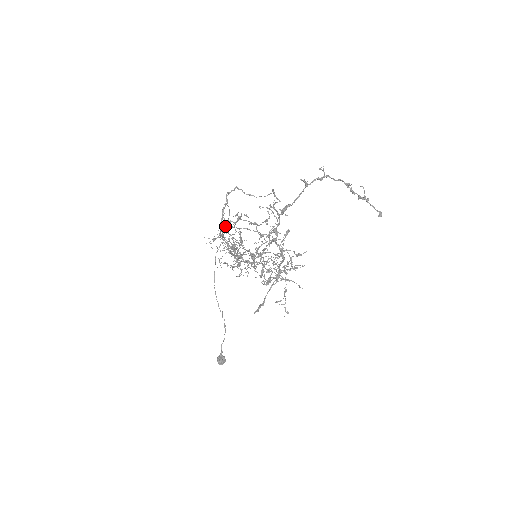
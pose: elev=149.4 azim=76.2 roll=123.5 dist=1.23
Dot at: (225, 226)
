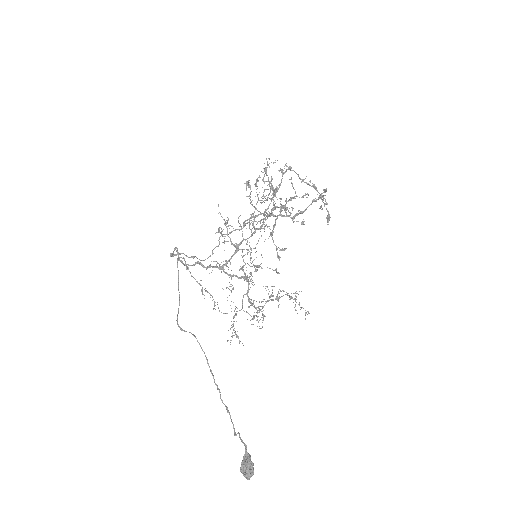
Dot at: occluded
